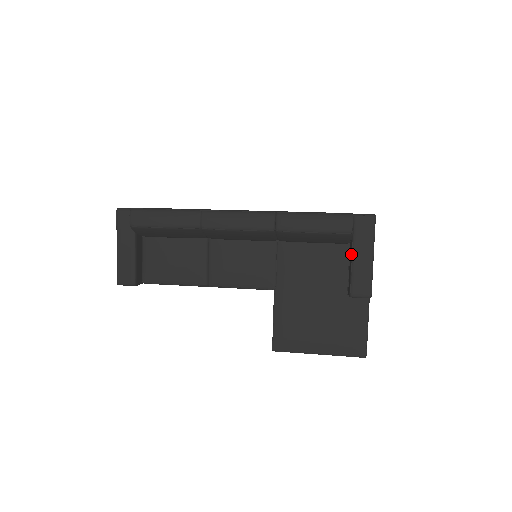
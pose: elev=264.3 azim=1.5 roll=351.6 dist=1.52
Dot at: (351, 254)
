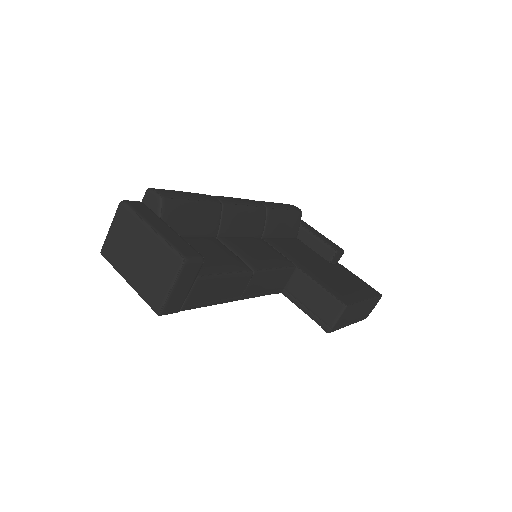
Dot at: (309, 232)
